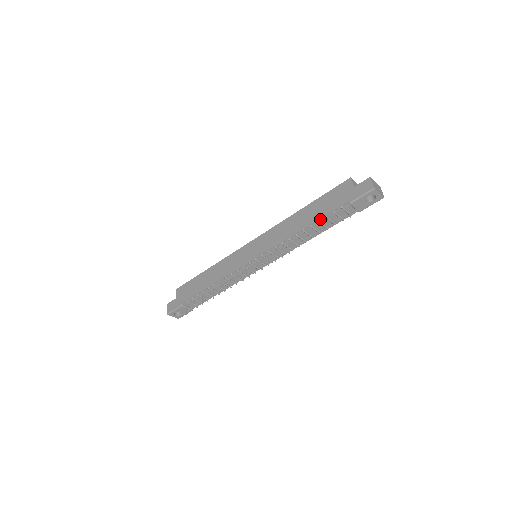
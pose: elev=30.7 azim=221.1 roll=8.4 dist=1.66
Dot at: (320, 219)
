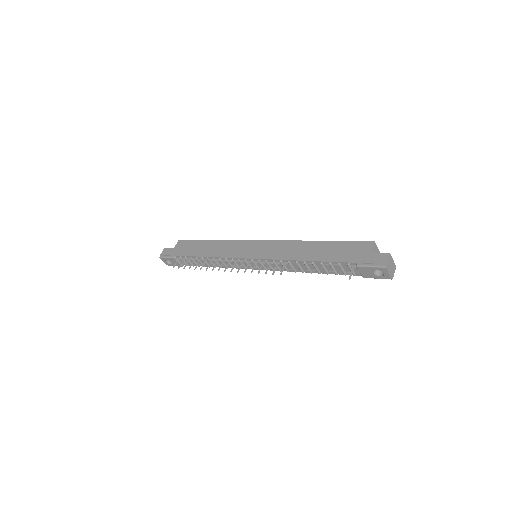
Dot at: (324, 262)
